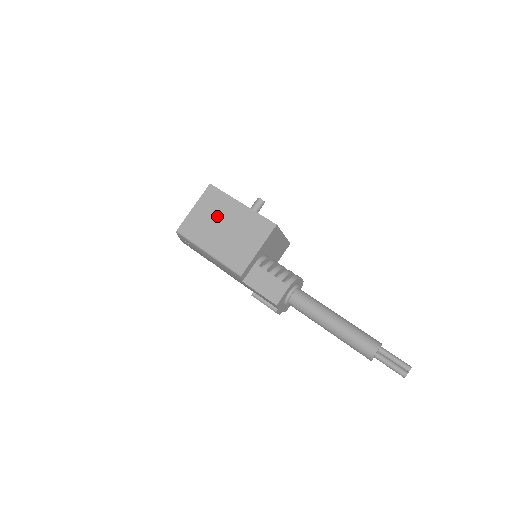
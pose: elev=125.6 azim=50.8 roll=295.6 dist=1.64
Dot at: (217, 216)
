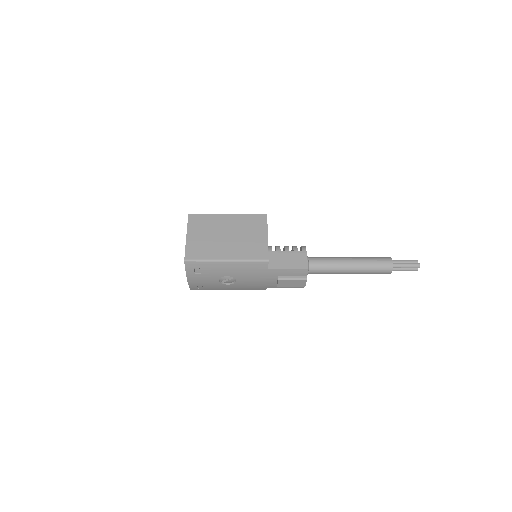
Dot at: (214, 232)
